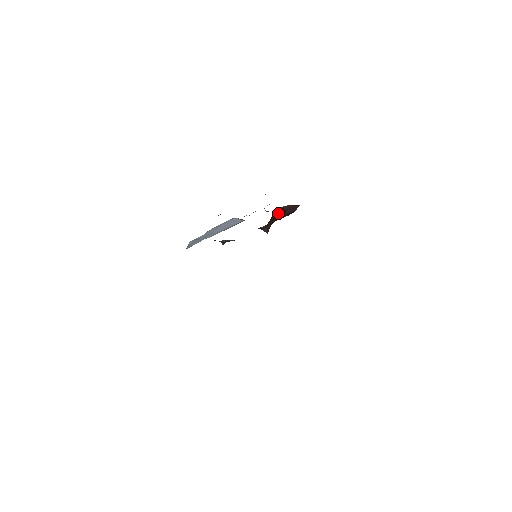
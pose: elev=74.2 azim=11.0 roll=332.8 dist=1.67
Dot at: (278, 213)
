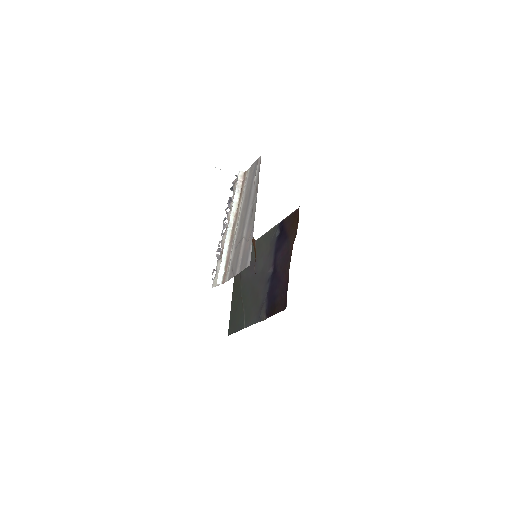
Dot at: occluded
